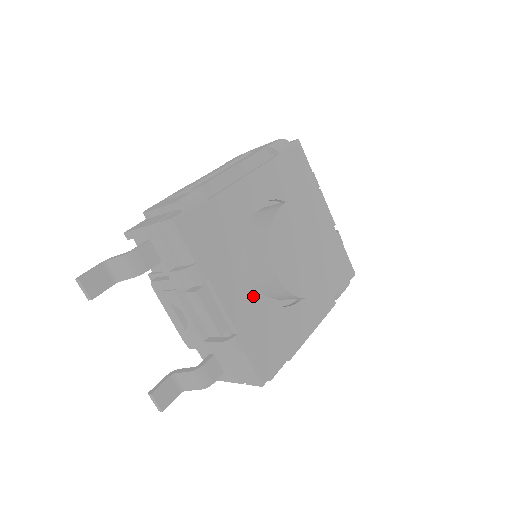
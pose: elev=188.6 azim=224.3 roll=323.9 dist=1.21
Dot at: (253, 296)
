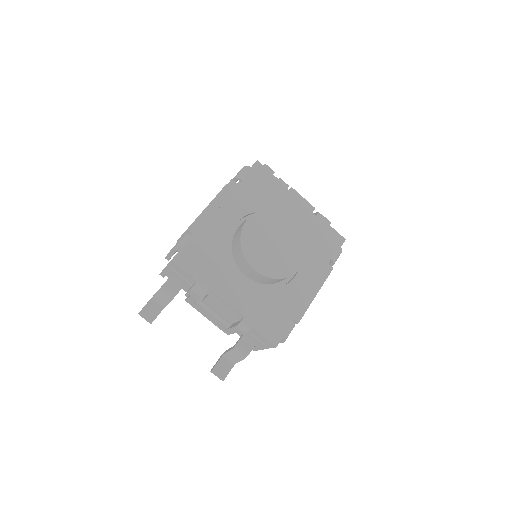
Dot at: (250, 288)
